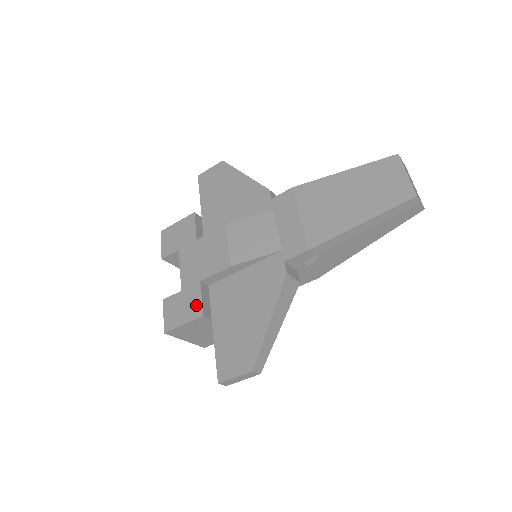
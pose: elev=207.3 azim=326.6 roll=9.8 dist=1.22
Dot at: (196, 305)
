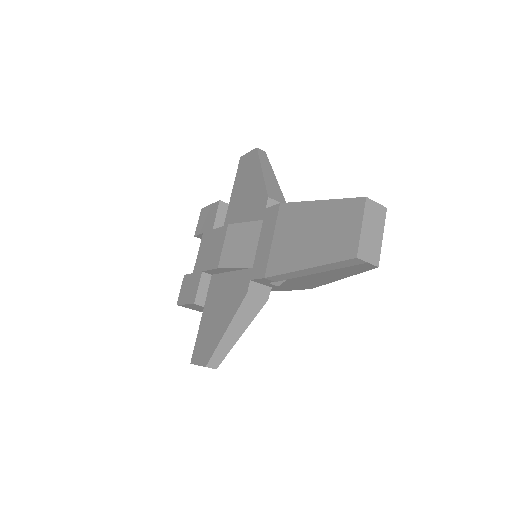
Dot at: (194, 292)
